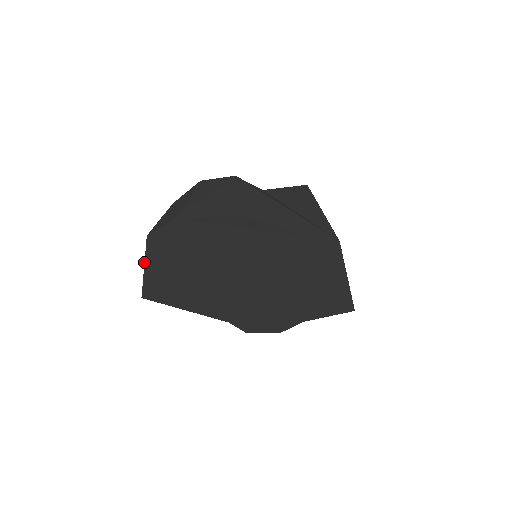
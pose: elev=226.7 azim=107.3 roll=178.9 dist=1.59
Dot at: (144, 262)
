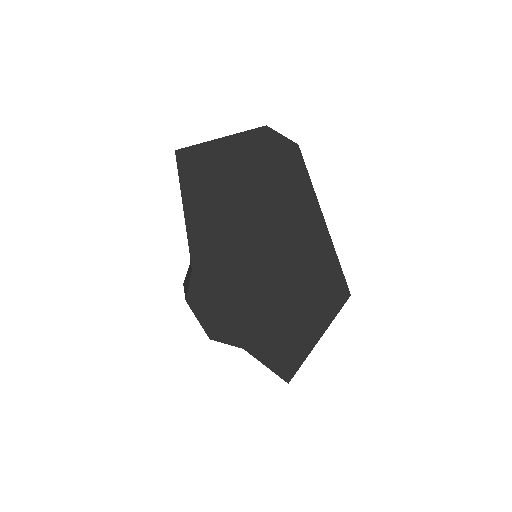
Dot at: occluded
